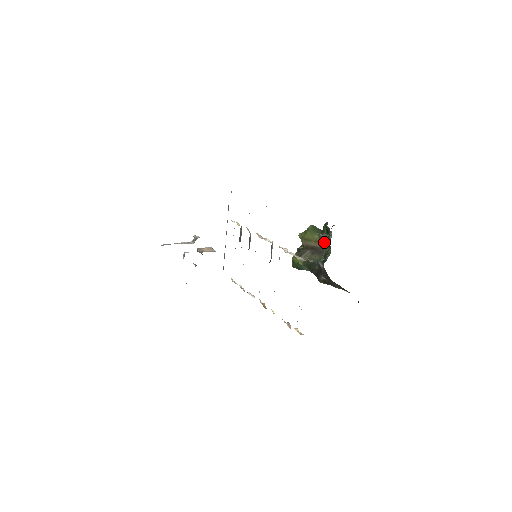
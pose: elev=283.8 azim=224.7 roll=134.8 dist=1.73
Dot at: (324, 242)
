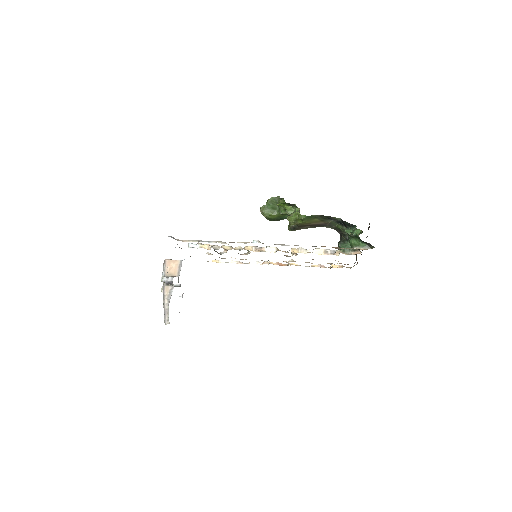
Dot at: (330, 222)
